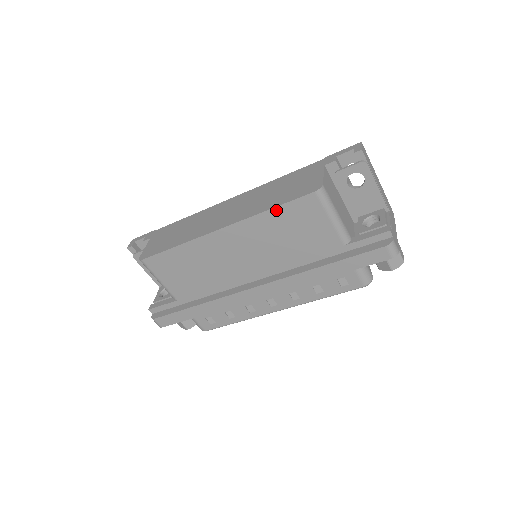
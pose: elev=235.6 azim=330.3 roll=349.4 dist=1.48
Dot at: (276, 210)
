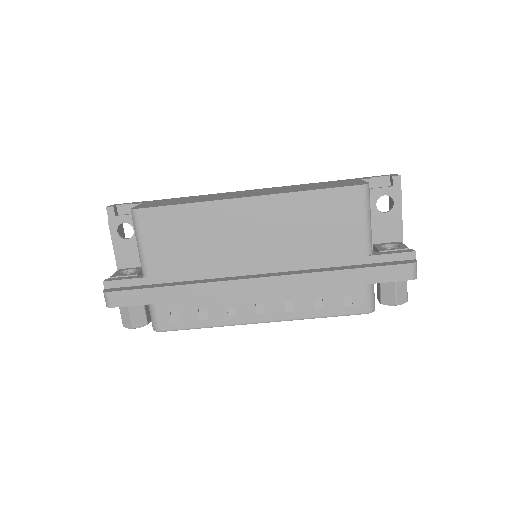
Dot at: (316, 193)
